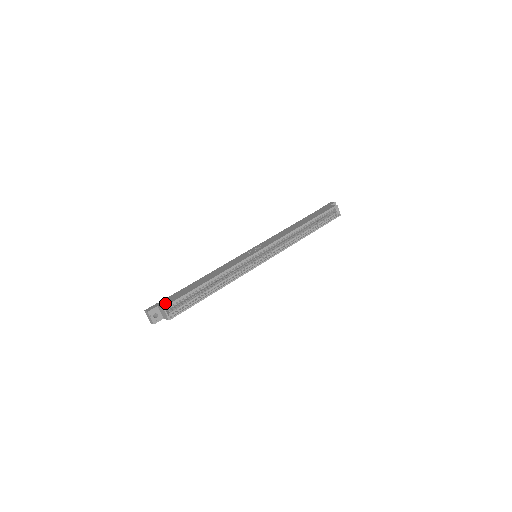
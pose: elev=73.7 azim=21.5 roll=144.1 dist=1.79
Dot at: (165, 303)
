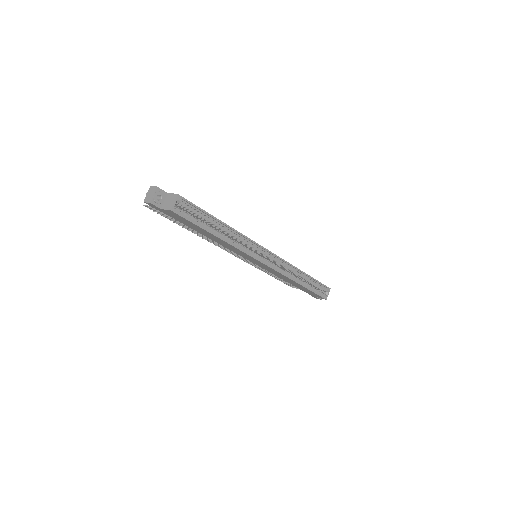
Dot at: occluded
